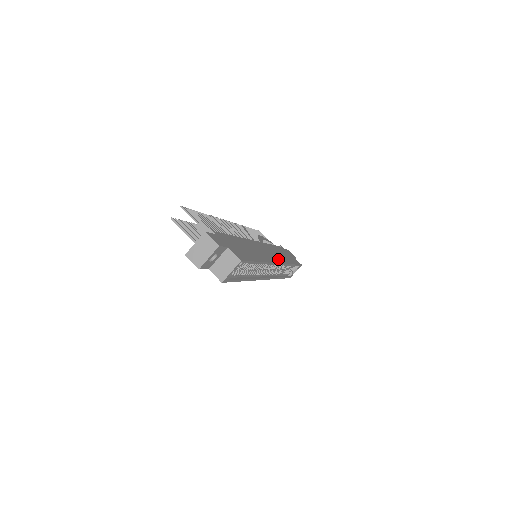
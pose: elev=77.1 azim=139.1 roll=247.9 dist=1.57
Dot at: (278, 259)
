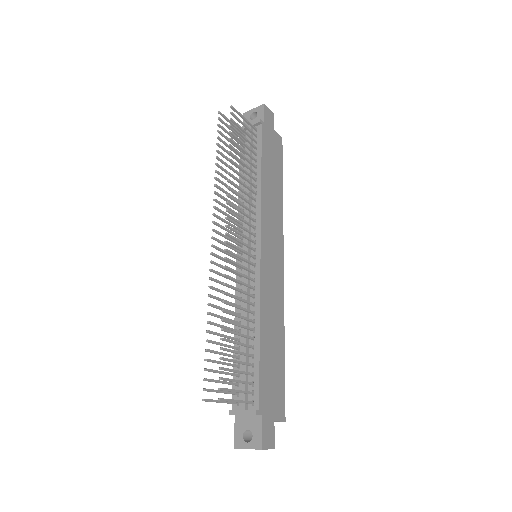
Dot at: (279, 244)
